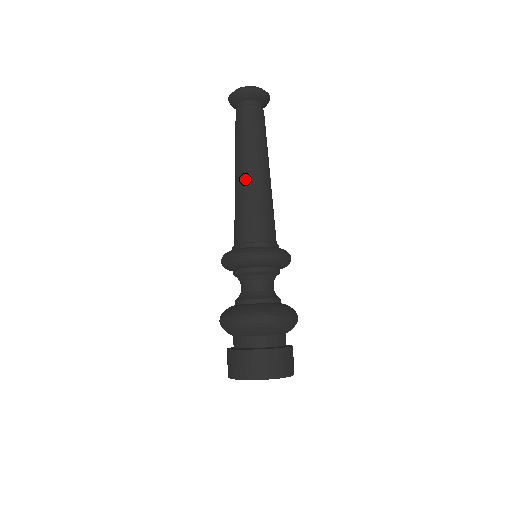
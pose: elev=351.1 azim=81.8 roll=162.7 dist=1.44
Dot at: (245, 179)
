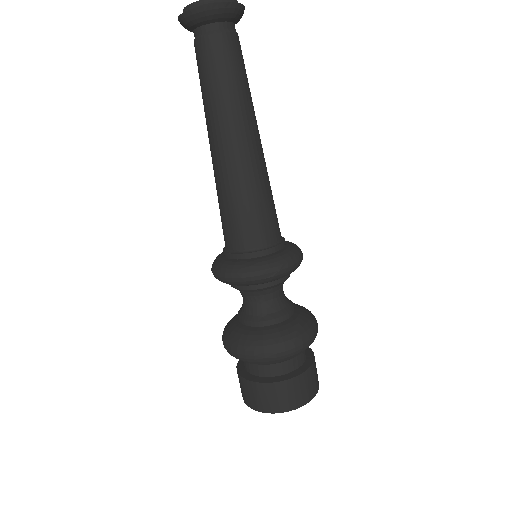
Dot at: (215, 162)
